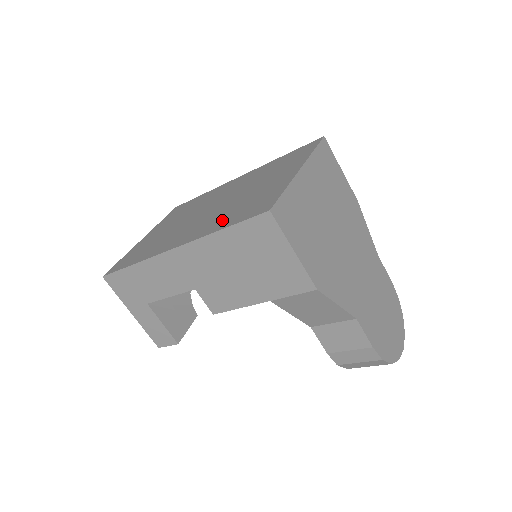
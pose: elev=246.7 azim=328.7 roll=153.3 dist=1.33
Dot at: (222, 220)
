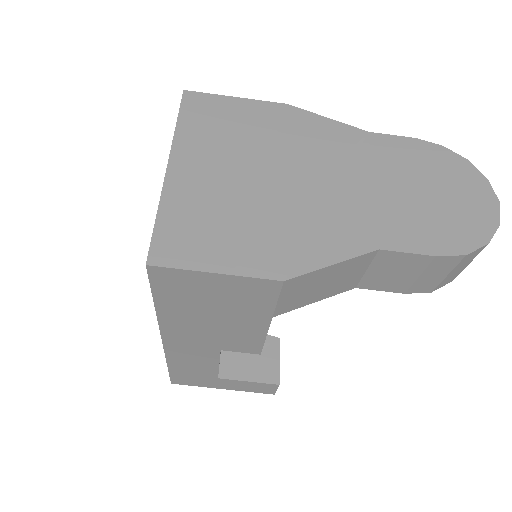
Dot at: occluded
